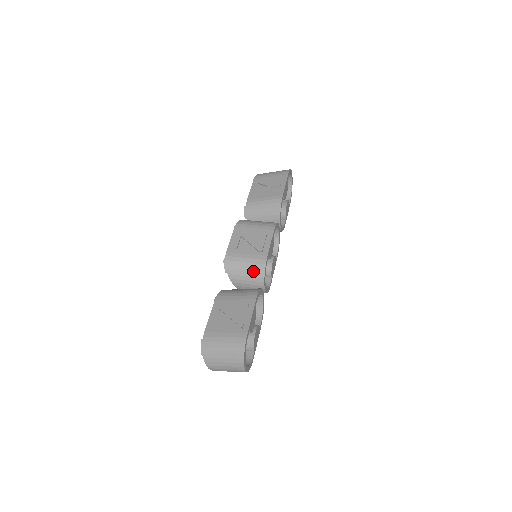
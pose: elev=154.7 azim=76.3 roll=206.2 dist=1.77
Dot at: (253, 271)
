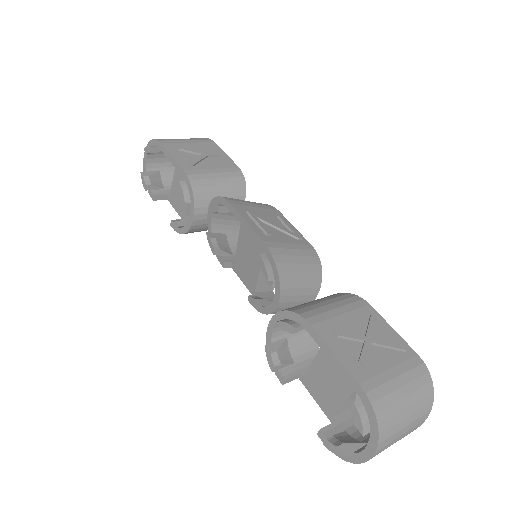
Dot at: (310, 269)
